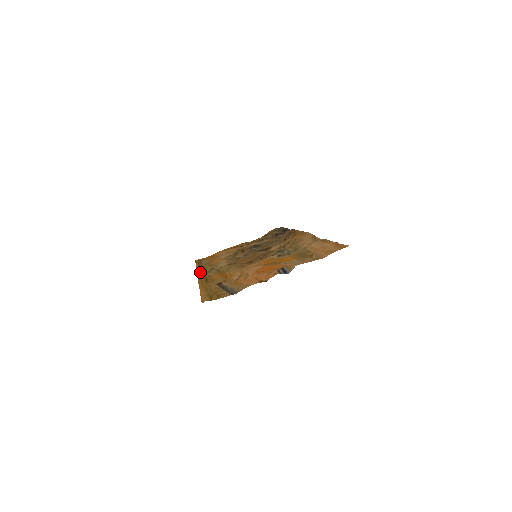
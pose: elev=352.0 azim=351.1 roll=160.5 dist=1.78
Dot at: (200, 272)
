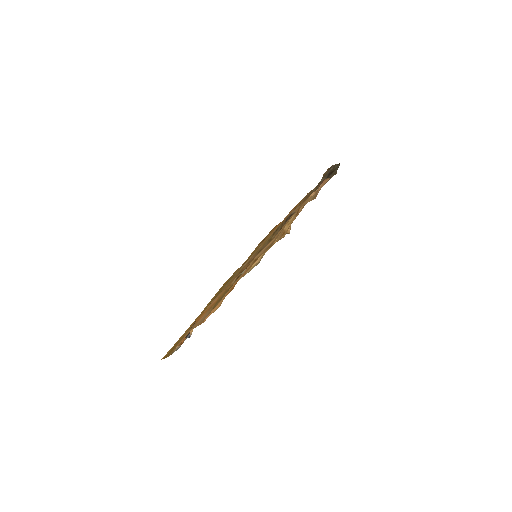
Dot at: (232, 275)
